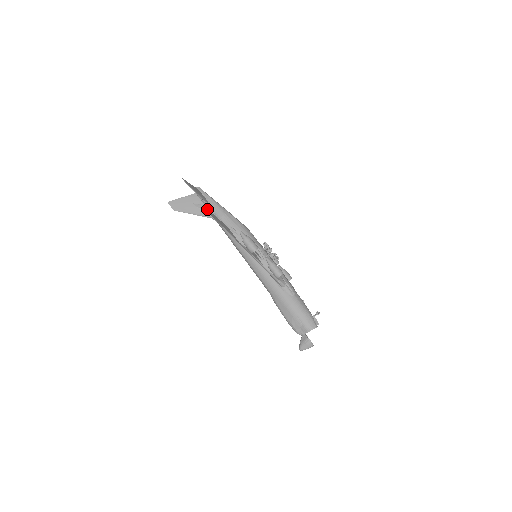
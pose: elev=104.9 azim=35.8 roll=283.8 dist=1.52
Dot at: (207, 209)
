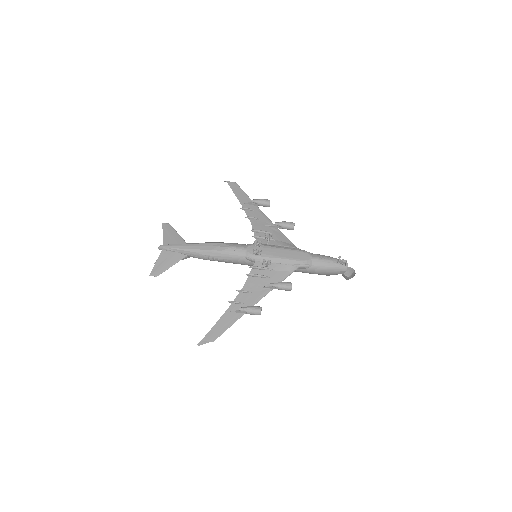
Dot at: (206, 336)
